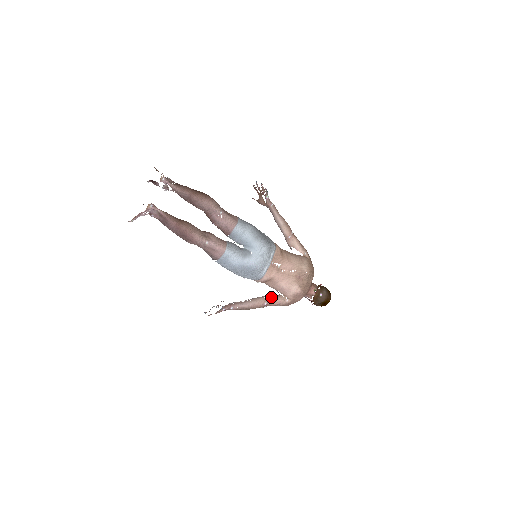
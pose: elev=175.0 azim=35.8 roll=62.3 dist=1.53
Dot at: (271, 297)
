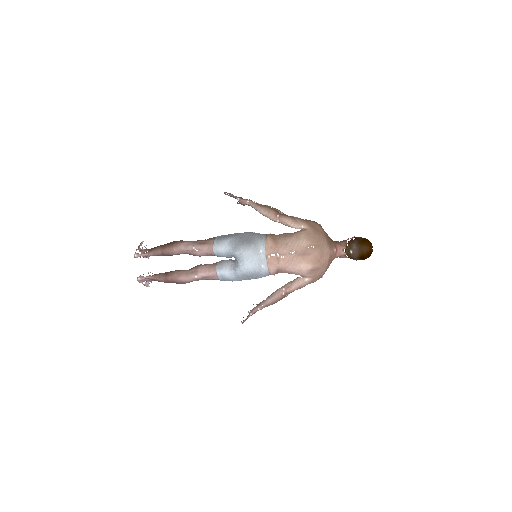
Dot at: (289, 284)
